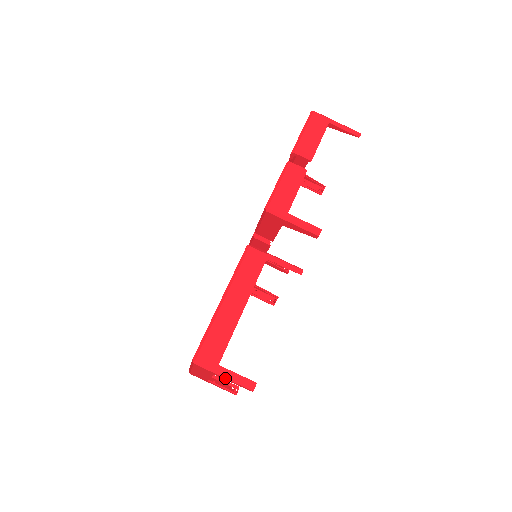
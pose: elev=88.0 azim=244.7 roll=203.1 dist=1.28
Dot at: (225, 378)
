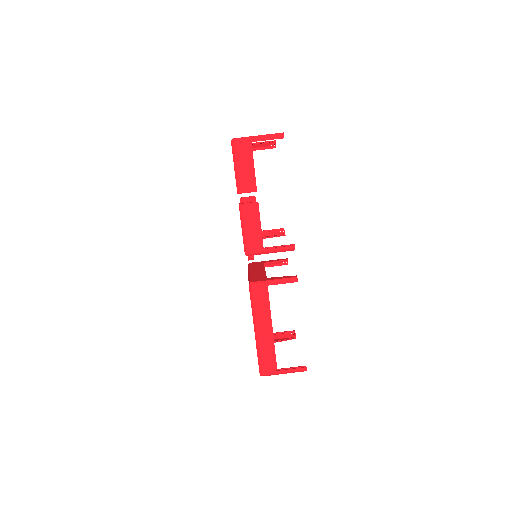
Dot at: (285, 373)
